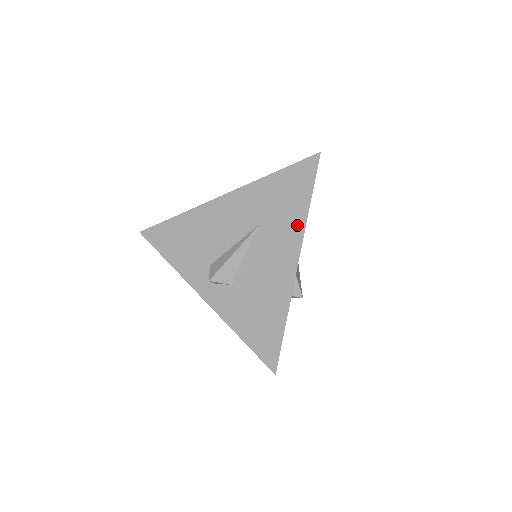
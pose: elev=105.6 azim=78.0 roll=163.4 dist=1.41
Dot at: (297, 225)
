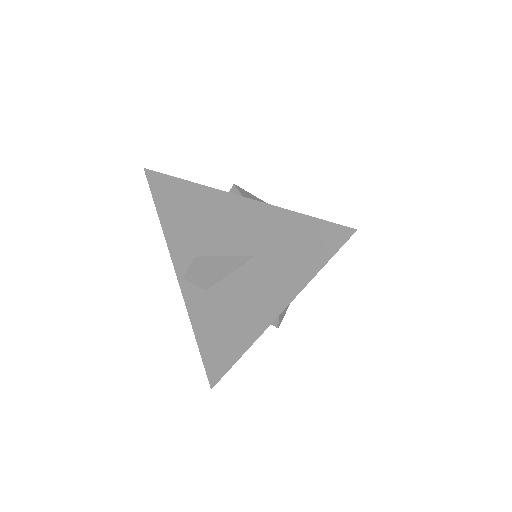
Dot at: (289, 288)
